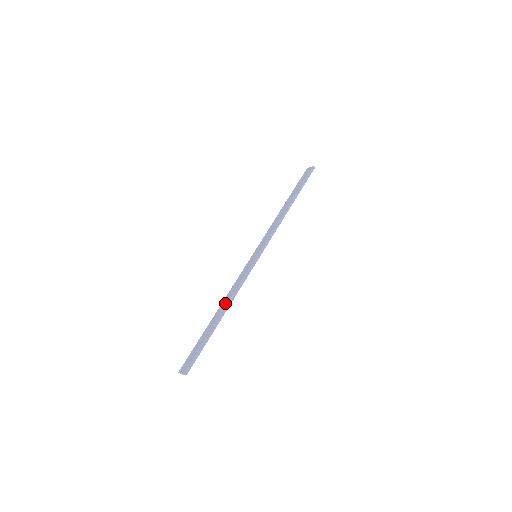
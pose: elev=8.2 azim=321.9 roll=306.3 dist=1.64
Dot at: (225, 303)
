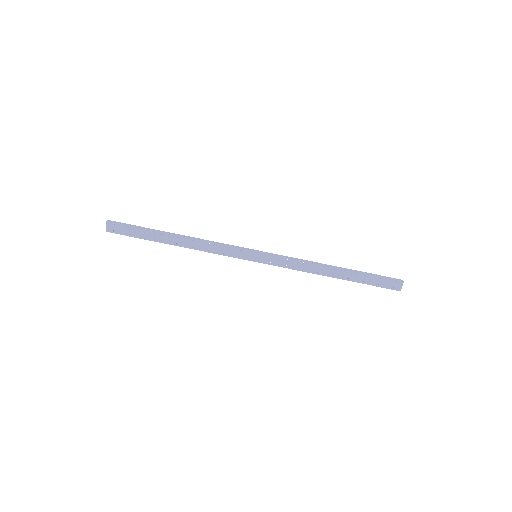
Dot at: (190, 240)
